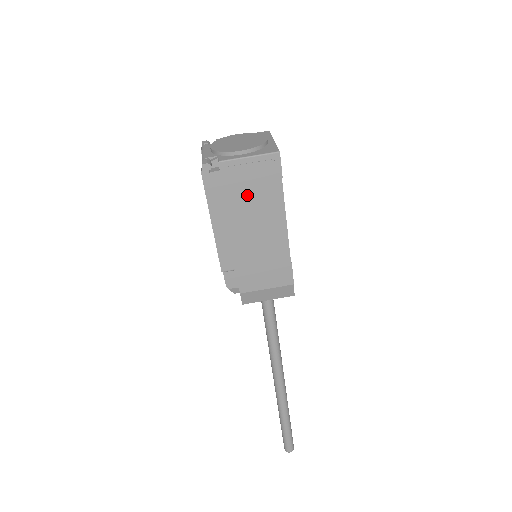
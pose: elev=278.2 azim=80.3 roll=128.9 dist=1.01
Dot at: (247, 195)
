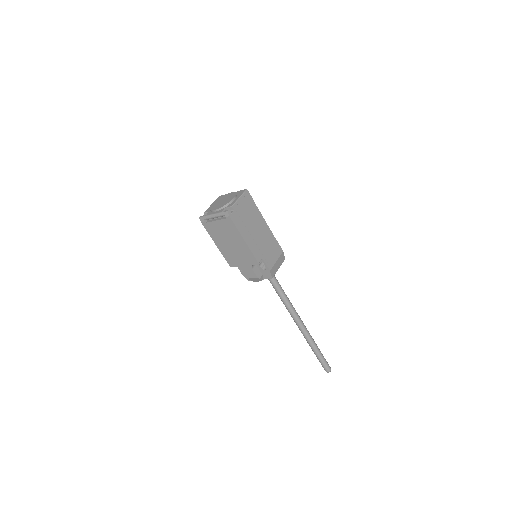
Dot at: (248, 216)
